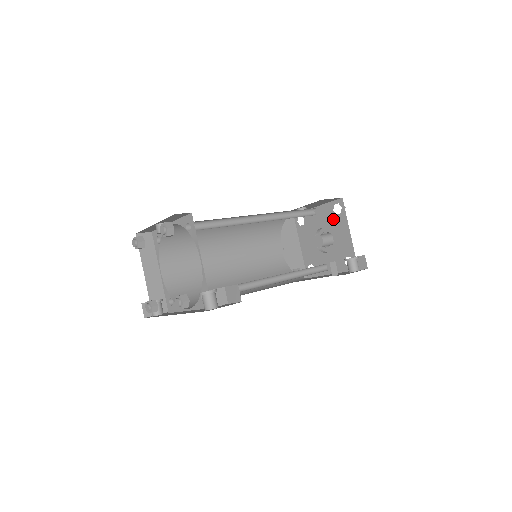
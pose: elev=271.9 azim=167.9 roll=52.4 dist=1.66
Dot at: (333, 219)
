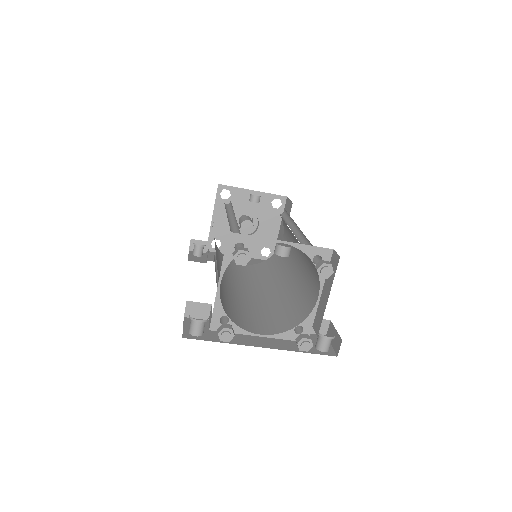
Dot at: (267, 210)
